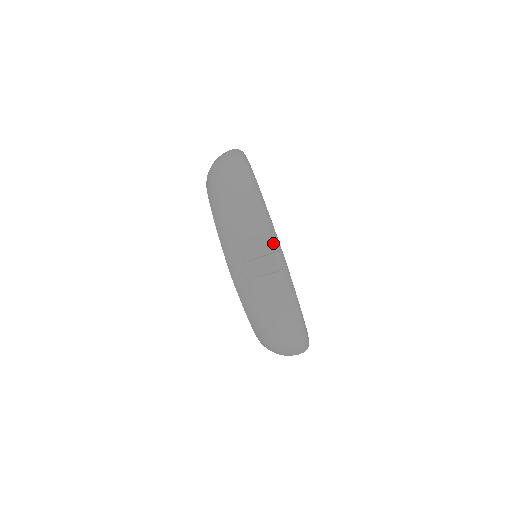
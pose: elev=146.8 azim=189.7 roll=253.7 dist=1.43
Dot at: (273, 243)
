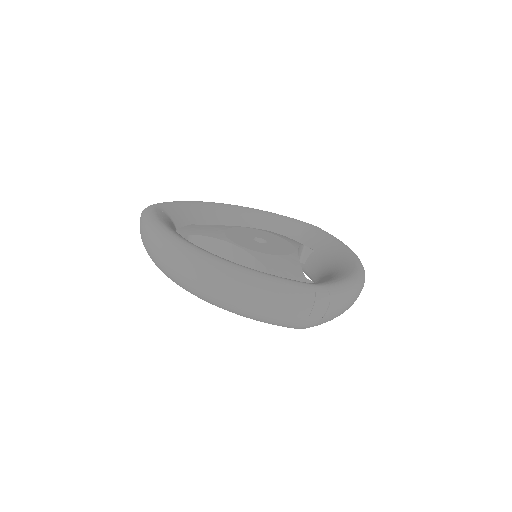
Dot at: (306, 295)
